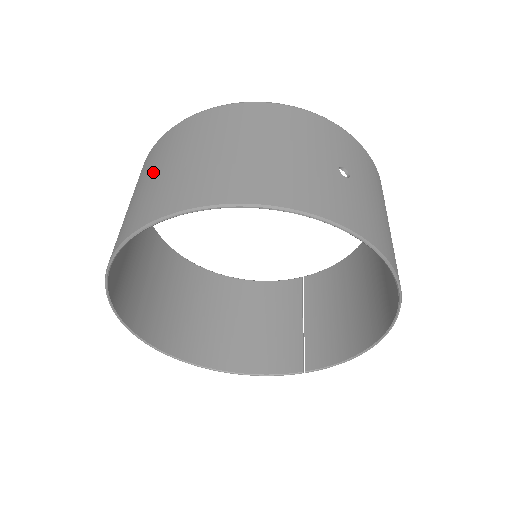
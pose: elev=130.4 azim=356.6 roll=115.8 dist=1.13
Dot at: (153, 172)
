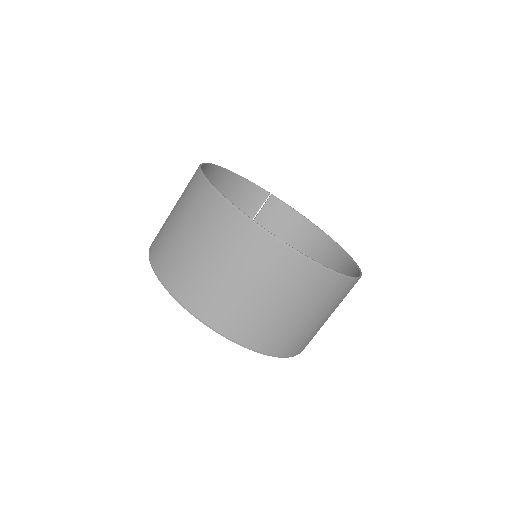
Dot at: (243, 280)
